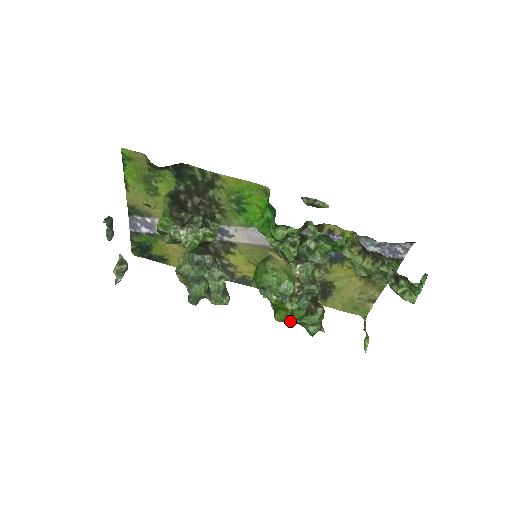
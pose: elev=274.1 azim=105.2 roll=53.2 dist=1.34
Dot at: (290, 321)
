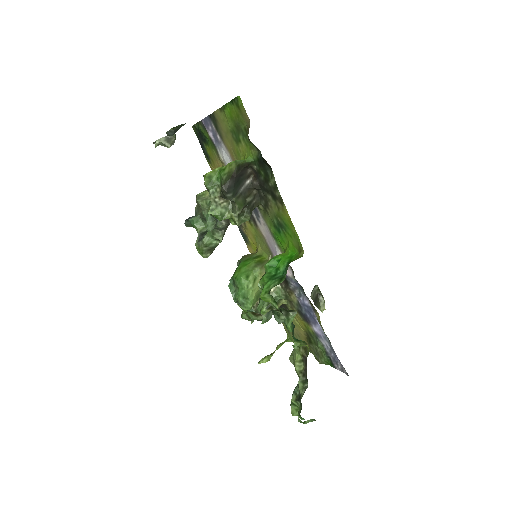
Dot at: occluded
